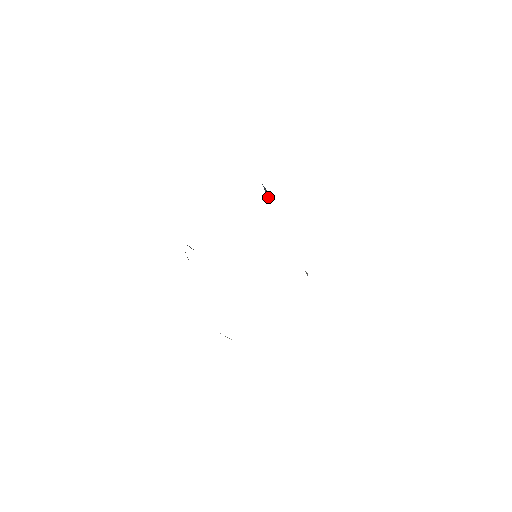
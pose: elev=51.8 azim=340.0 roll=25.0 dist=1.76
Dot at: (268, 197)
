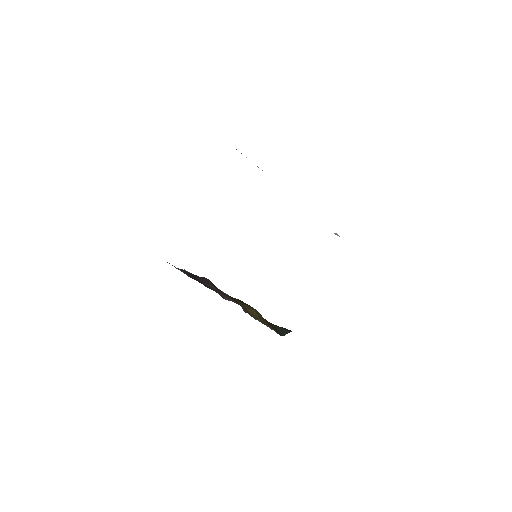
Dot at: occluded
